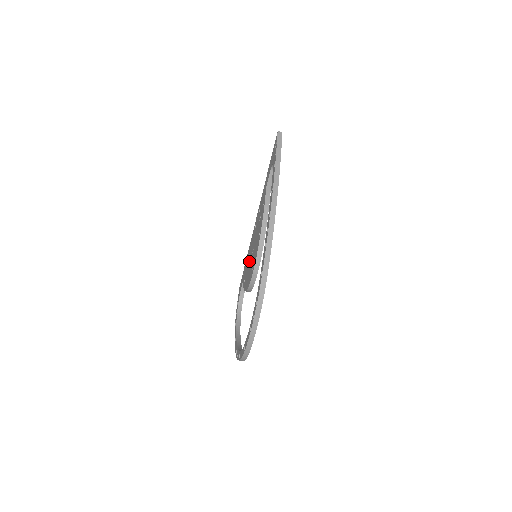
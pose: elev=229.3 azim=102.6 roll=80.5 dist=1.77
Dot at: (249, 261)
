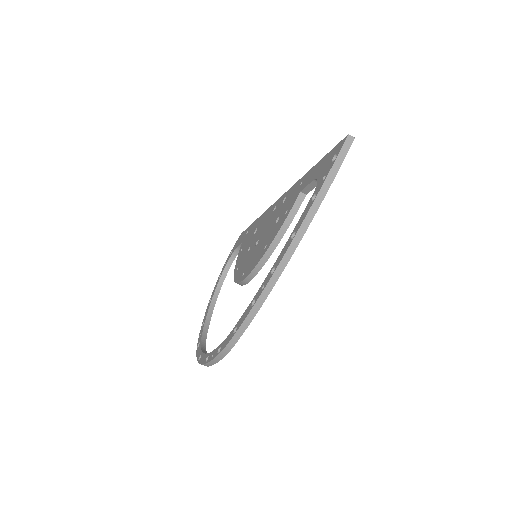
Dot at: (251, 242)
